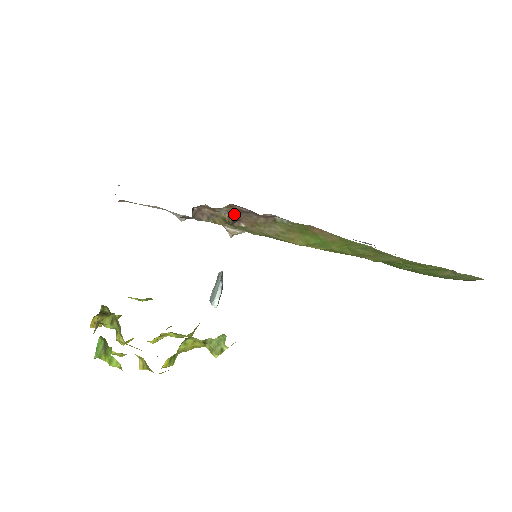
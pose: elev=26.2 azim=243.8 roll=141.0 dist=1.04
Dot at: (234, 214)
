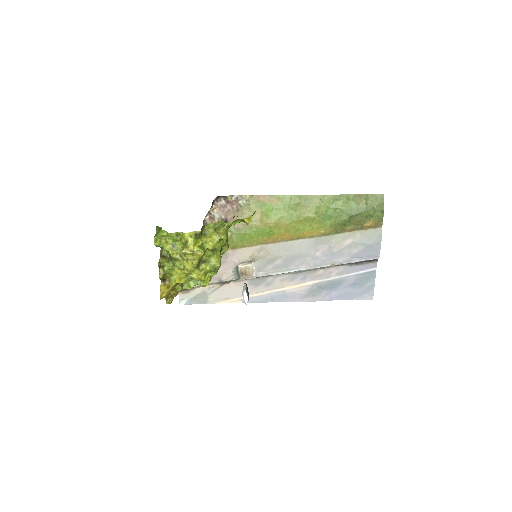
Dot at: (222, 215)
